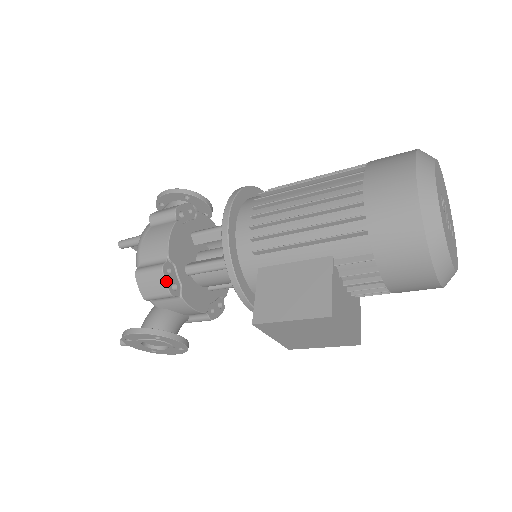
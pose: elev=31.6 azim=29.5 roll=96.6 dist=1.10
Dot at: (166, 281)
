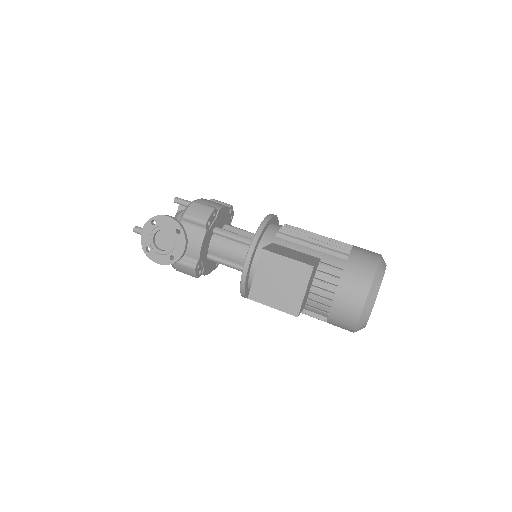
Dot at: (211, 214)
